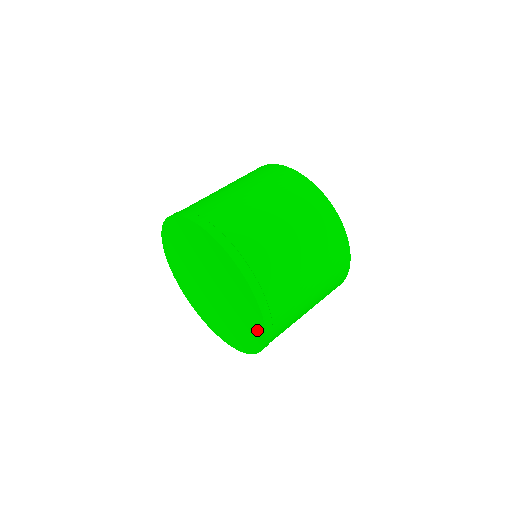
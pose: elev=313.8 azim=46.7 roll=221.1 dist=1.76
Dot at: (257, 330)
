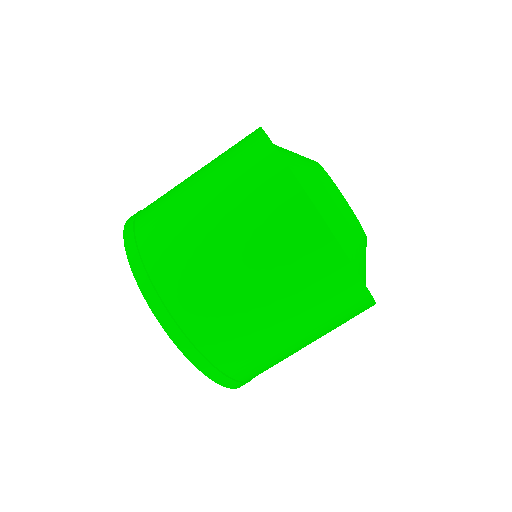
Dot at: occluded
